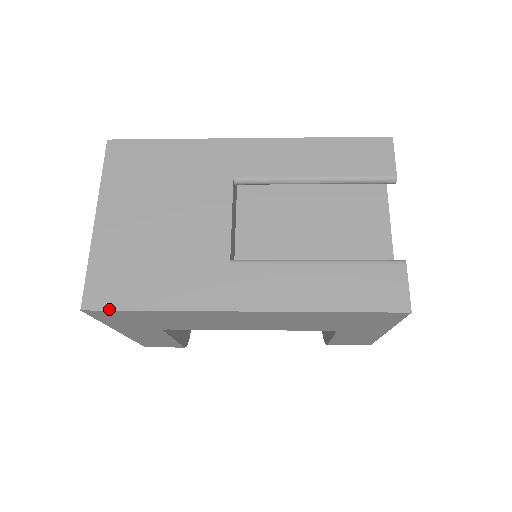
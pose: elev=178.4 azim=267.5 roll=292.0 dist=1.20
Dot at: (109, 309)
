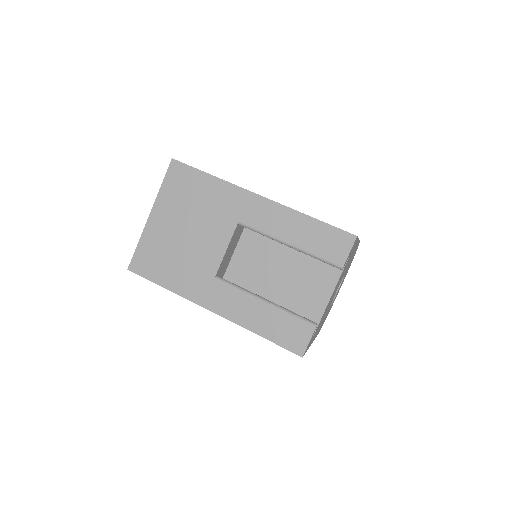
Dot at: (142, 276)
